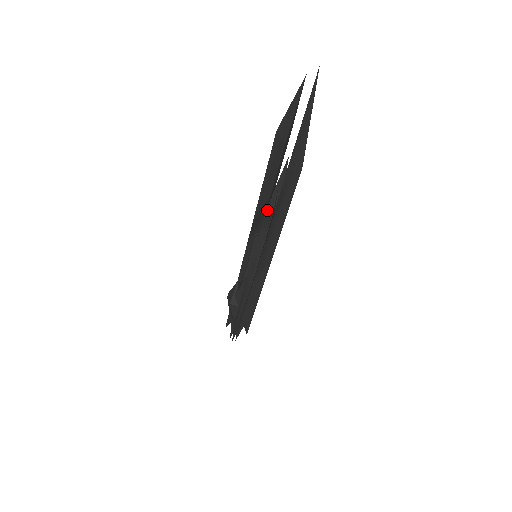
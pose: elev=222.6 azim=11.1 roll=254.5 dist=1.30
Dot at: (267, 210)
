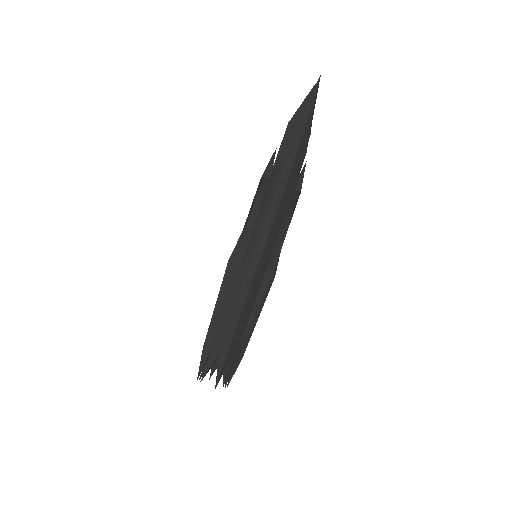
Dot at: (263, 175)
